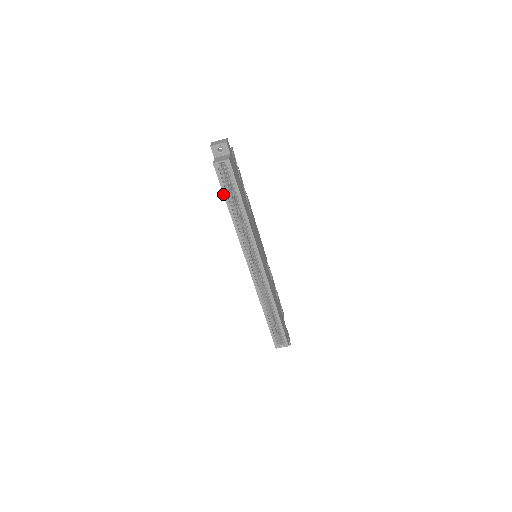
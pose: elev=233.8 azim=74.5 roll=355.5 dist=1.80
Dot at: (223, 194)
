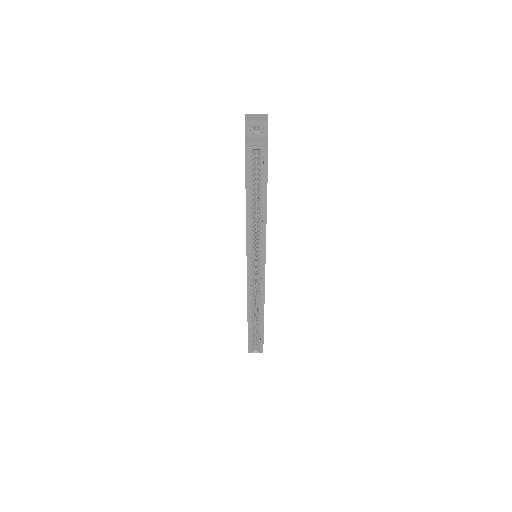
Dot at: (245, 186)
